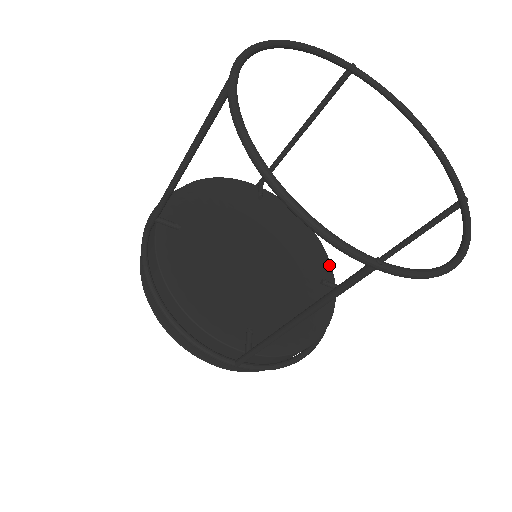
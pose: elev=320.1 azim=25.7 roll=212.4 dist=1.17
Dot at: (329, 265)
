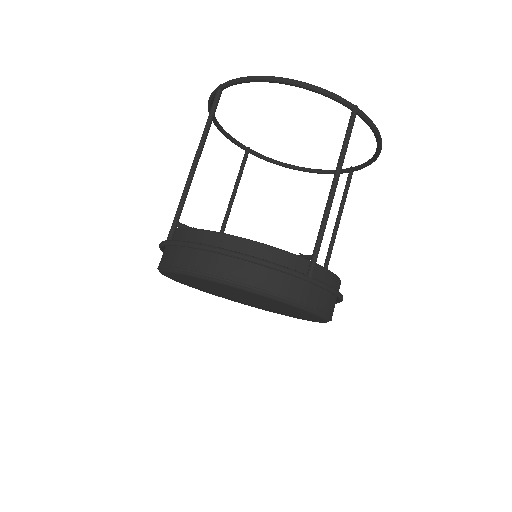
Dot at: occluded
